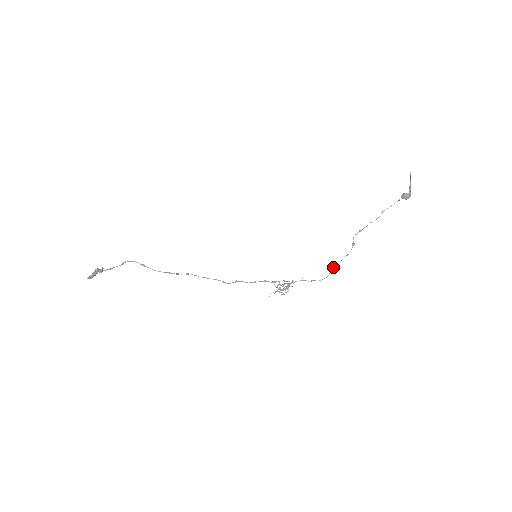
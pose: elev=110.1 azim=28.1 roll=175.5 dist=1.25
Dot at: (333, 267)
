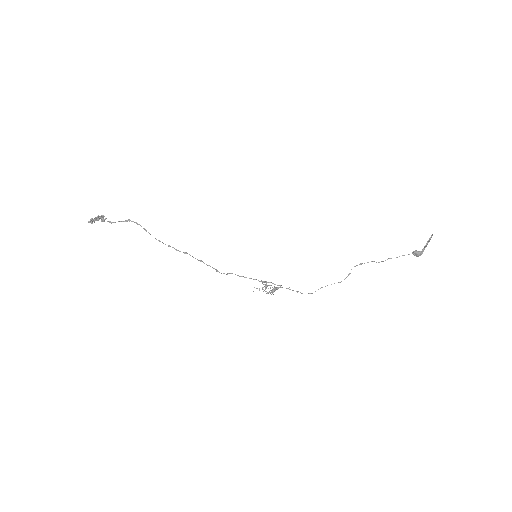
Dot at: (322, 287)
